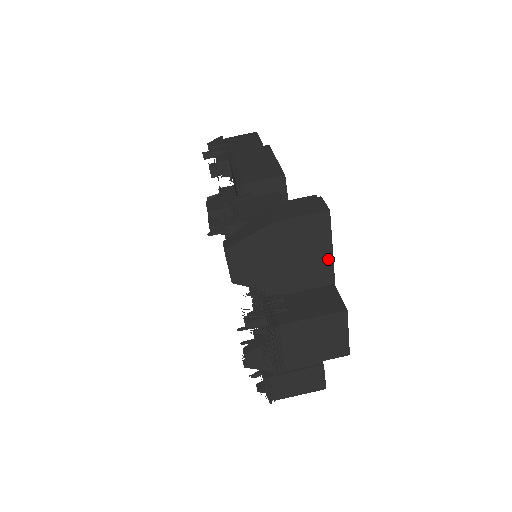
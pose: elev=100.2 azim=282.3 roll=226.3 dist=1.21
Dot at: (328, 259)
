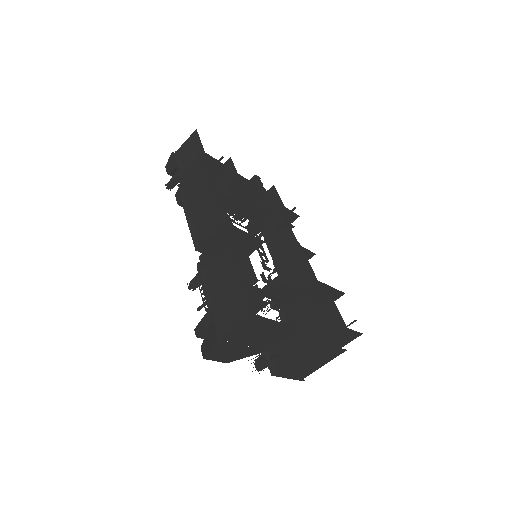
Dot at: (279, 325)
